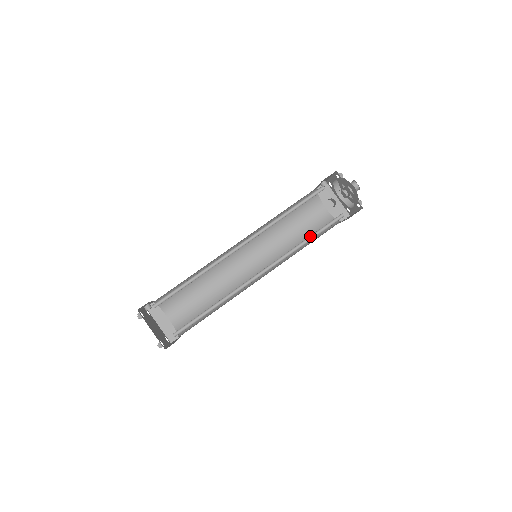
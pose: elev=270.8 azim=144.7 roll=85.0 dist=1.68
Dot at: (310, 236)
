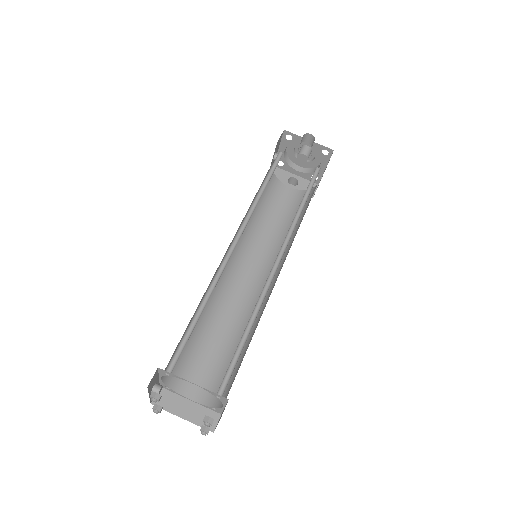
Dot at: (302, 201)
